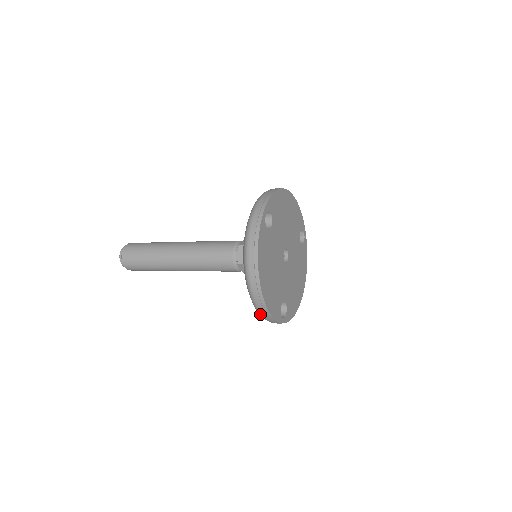
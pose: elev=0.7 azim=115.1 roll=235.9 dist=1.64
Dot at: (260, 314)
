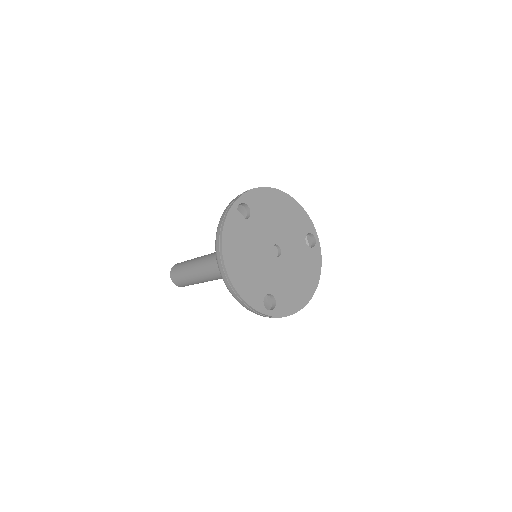
Dot at: occluded
